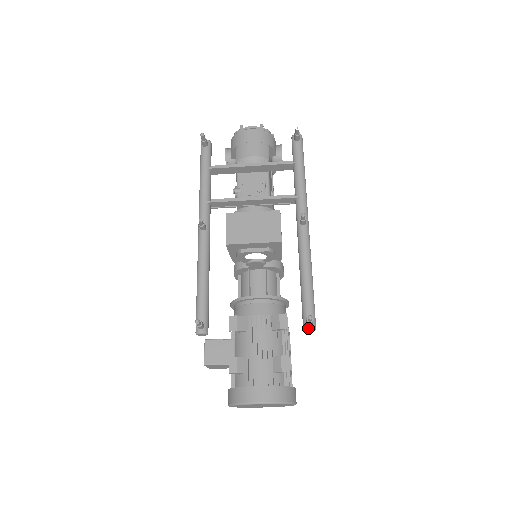
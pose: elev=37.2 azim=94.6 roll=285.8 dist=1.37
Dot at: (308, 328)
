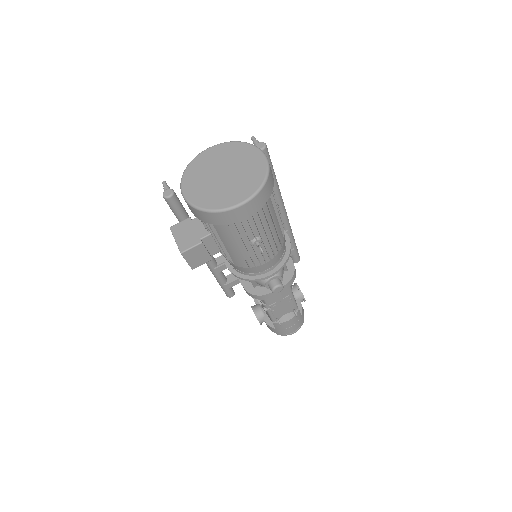
Dot at: (256, 144)
